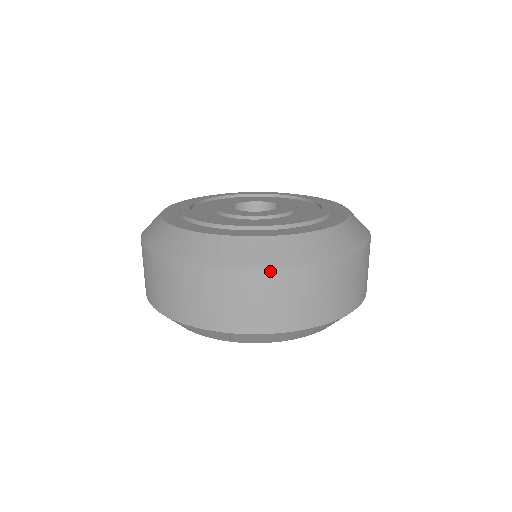
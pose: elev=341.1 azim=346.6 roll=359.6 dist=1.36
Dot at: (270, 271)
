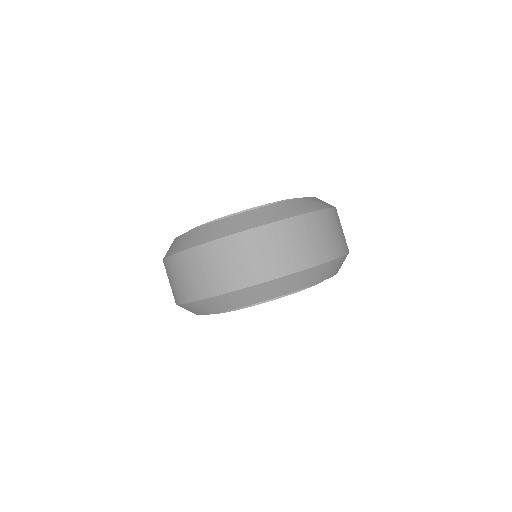
Dot at: (293, 219)
